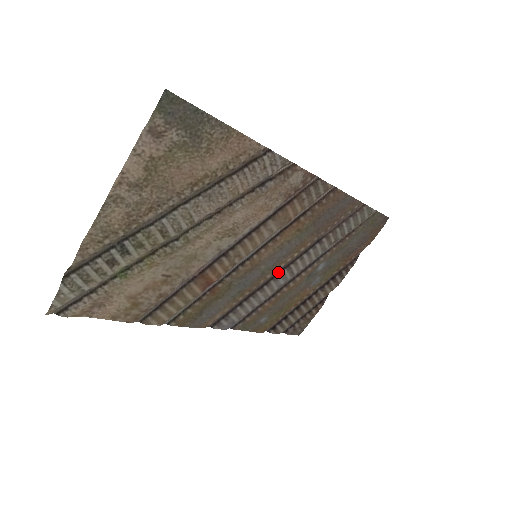
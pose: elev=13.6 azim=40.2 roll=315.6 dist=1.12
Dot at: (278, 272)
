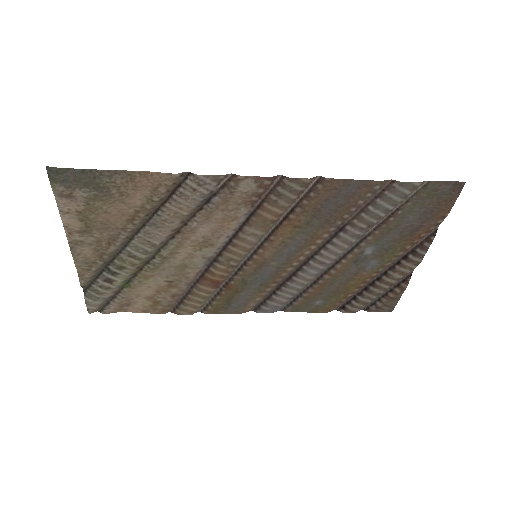
Dot at: (303, 263)
